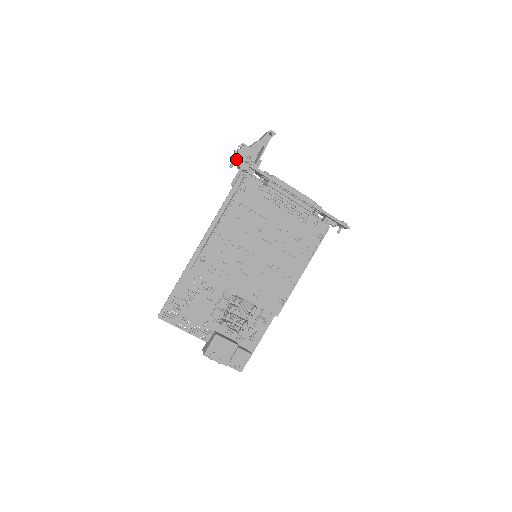
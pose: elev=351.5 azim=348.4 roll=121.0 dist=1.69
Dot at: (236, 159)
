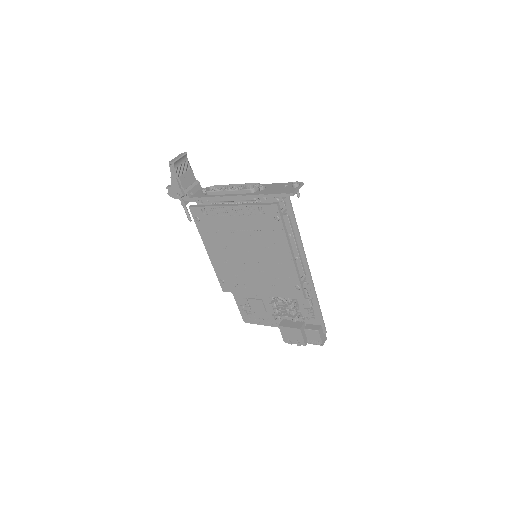
Dot at: occluded
